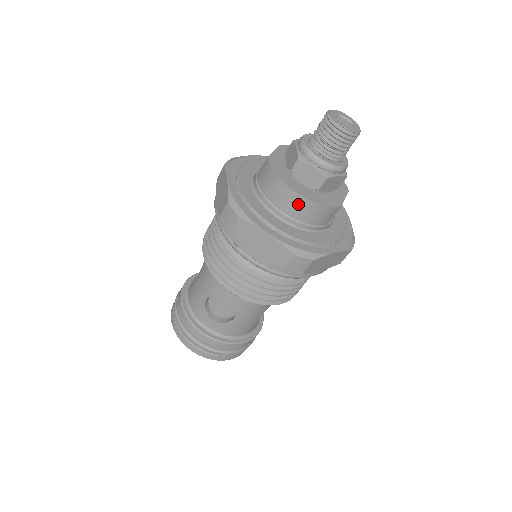
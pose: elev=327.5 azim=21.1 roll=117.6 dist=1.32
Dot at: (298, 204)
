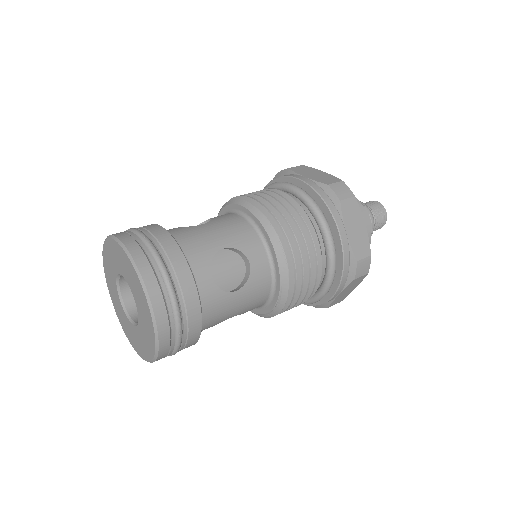
Dot at: occluded
